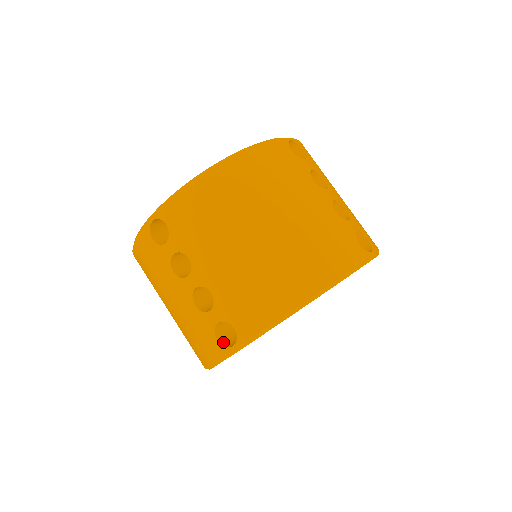
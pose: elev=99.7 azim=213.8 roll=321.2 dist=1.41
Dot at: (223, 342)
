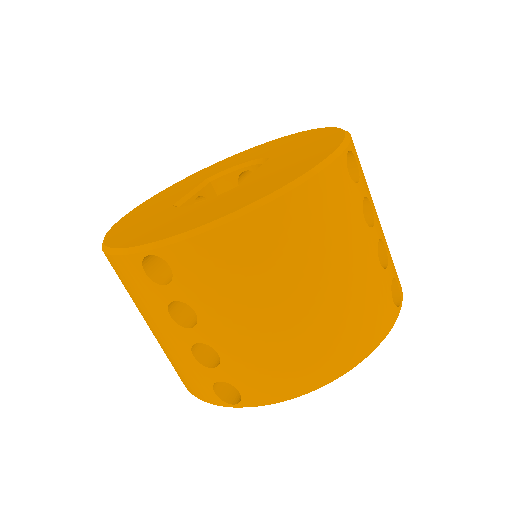
Dot at: (220, 393)
